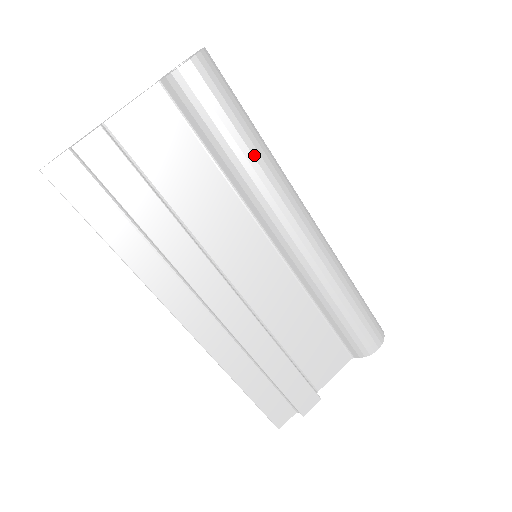
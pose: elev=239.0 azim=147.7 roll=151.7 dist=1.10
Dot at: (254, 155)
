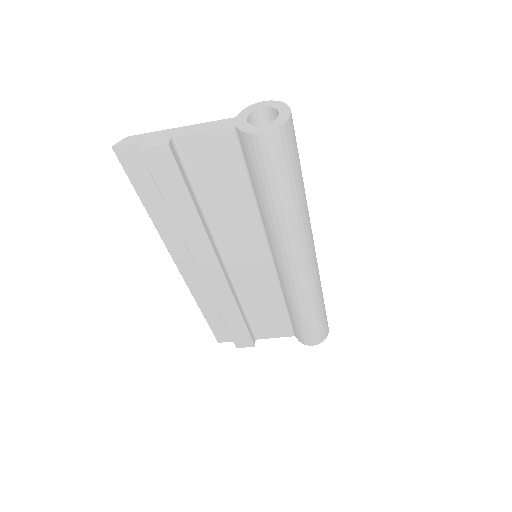
Dot at: (284, 211)
